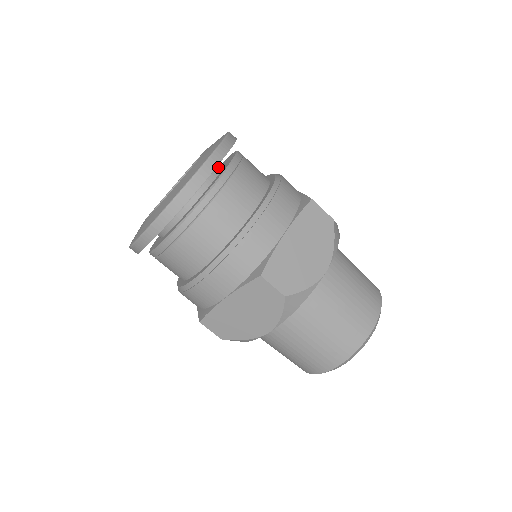
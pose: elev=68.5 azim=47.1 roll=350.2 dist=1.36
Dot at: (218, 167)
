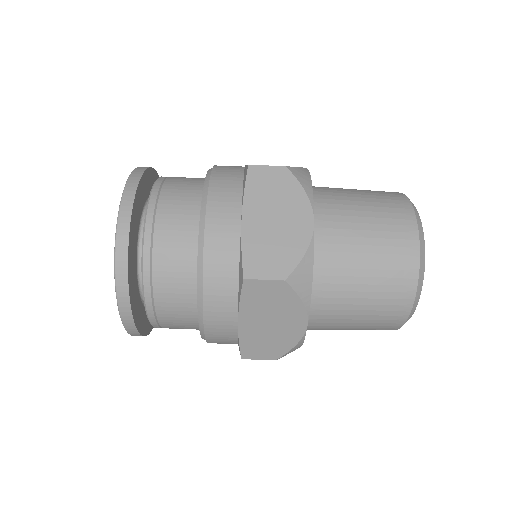
Dot at: occluded
